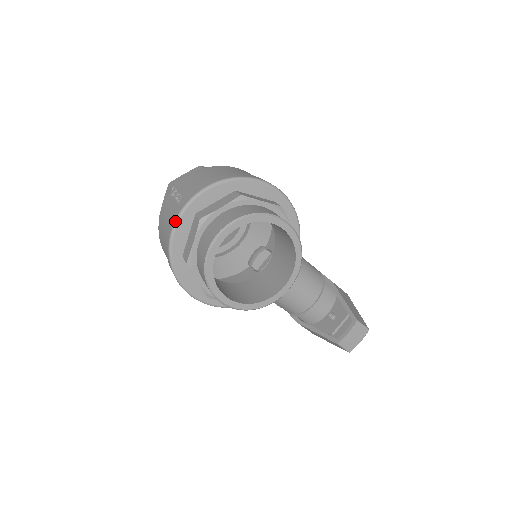
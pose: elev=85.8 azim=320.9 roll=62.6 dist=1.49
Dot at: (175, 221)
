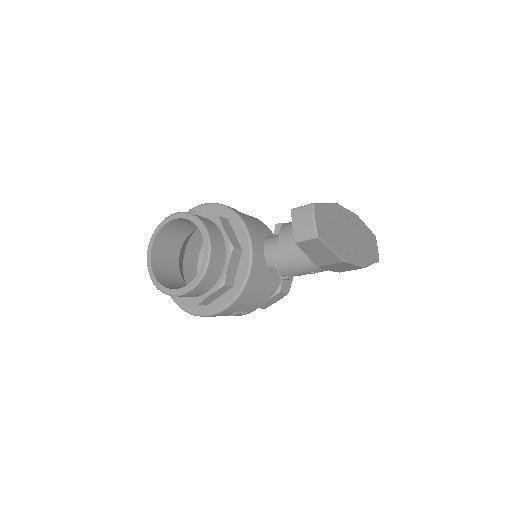
Dot at: occluded
